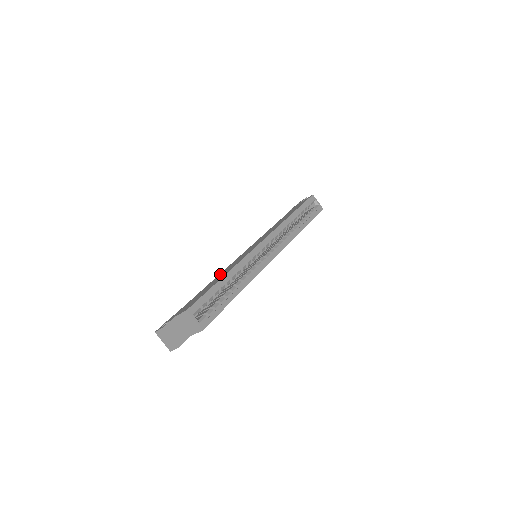
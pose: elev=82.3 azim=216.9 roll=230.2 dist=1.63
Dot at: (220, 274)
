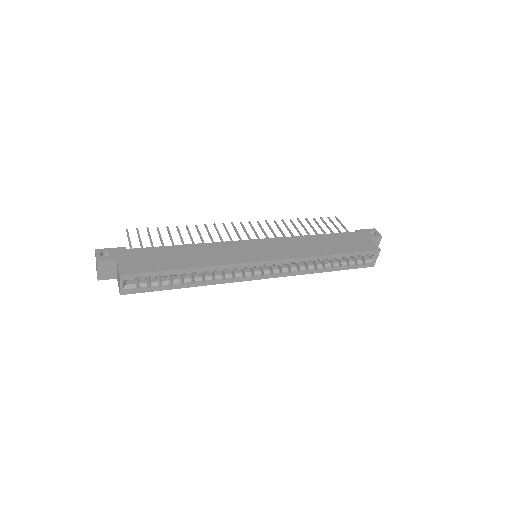
Dot at: (204, 247)
